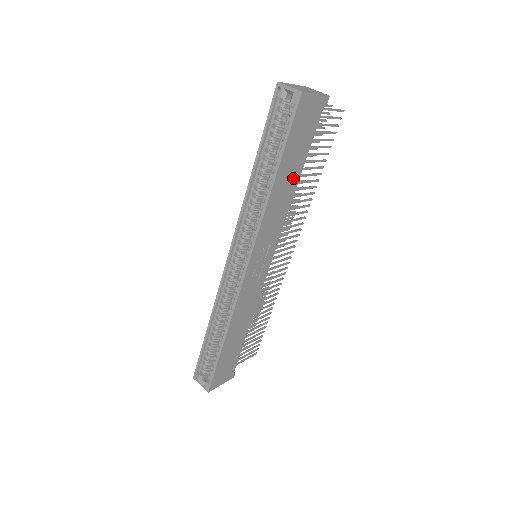
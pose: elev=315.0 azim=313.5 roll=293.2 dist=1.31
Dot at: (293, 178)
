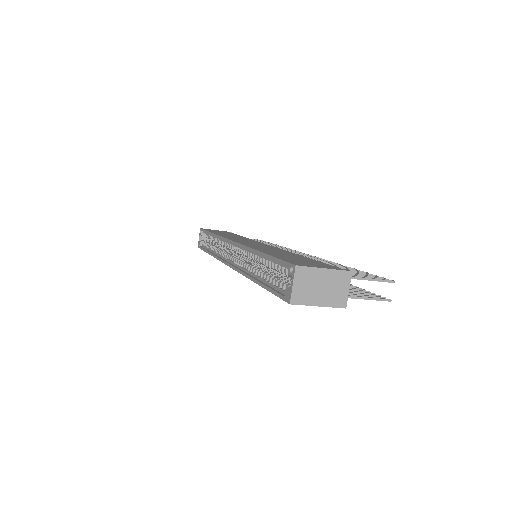
Dot at: occluded
